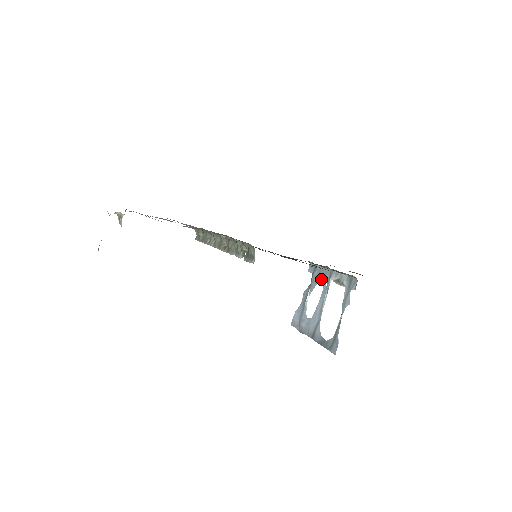
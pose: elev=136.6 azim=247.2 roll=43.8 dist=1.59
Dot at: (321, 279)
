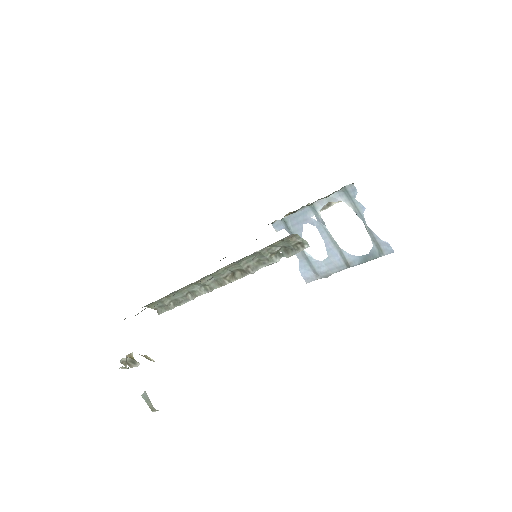
Dot at: (304, 222)
